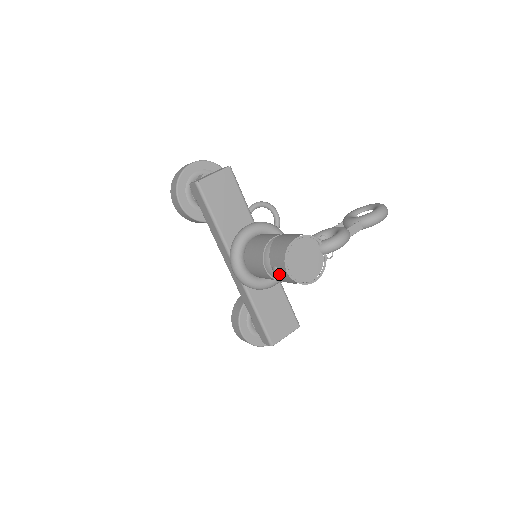
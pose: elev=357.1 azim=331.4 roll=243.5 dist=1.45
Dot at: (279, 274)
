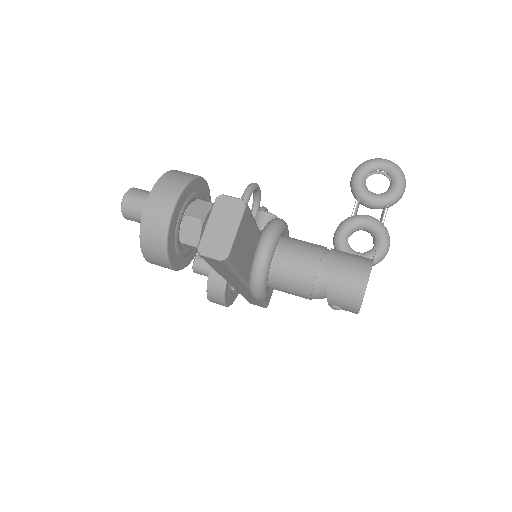
Dot at: (339, 309)
